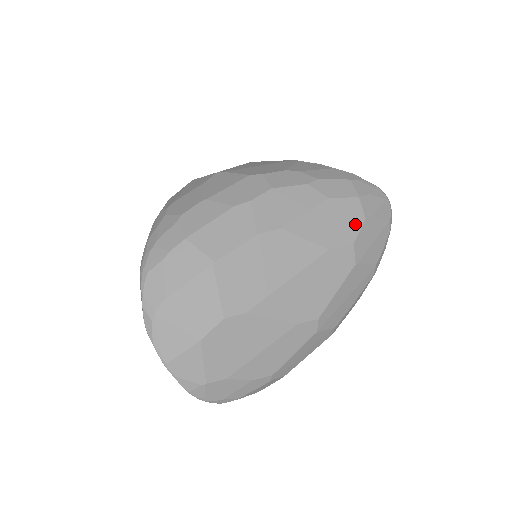
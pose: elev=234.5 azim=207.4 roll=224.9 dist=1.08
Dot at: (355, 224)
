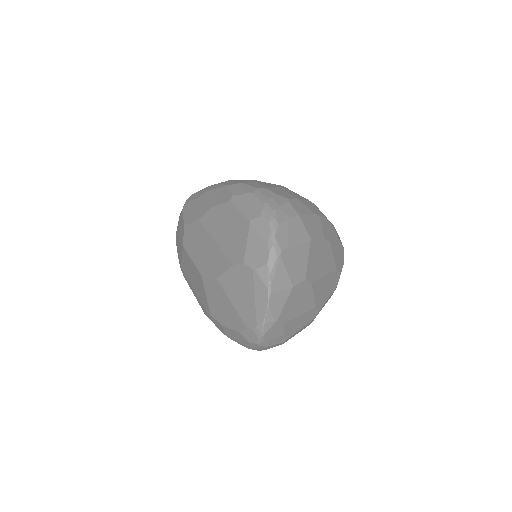
Dot at: (342, 263)
